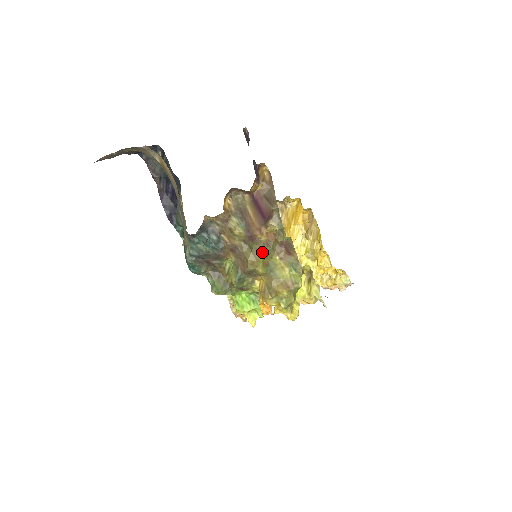
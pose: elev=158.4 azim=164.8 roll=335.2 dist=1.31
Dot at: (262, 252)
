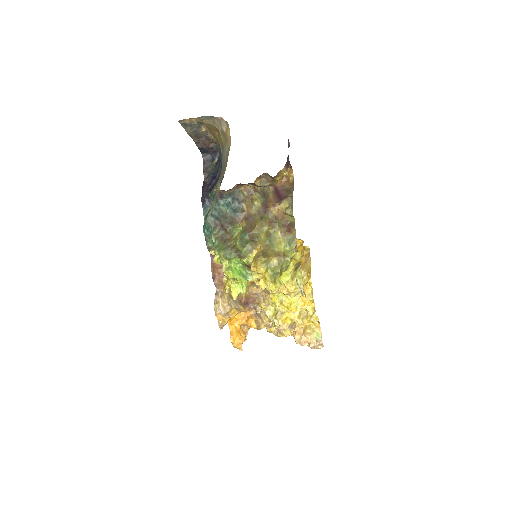
Dot at: (269, 222)
